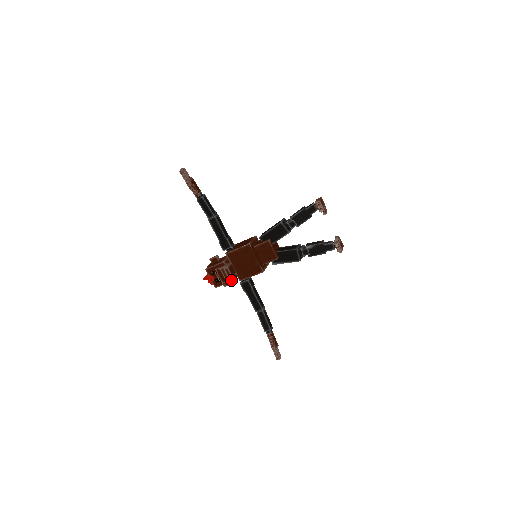
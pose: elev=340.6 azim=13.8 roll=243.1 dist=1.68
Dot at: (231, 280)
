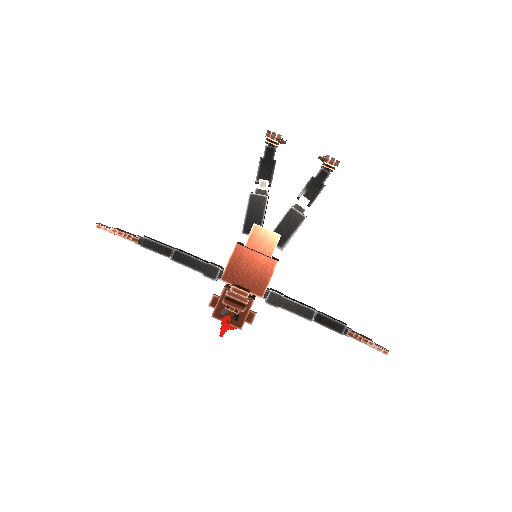
Dot at: (251, 302)
